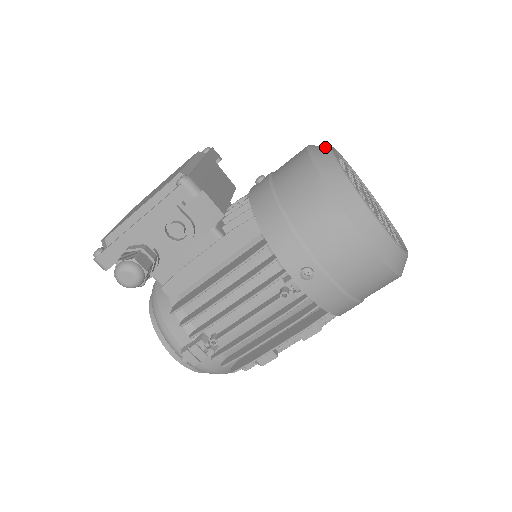
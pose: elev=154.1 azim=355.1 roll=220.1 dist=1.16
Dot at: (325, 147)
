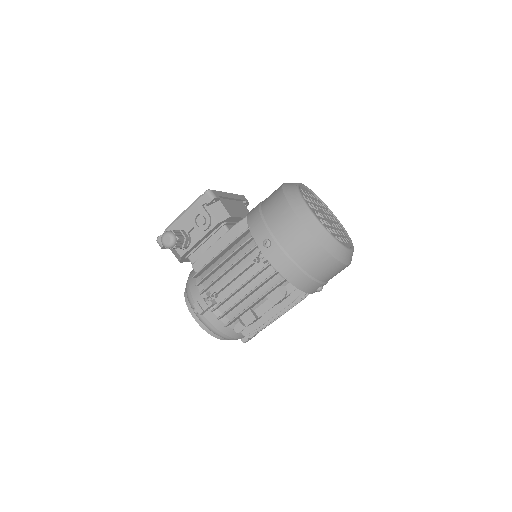
Dot at: occluded
